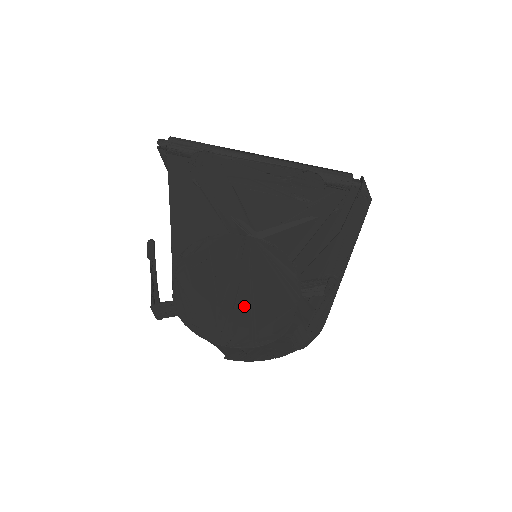
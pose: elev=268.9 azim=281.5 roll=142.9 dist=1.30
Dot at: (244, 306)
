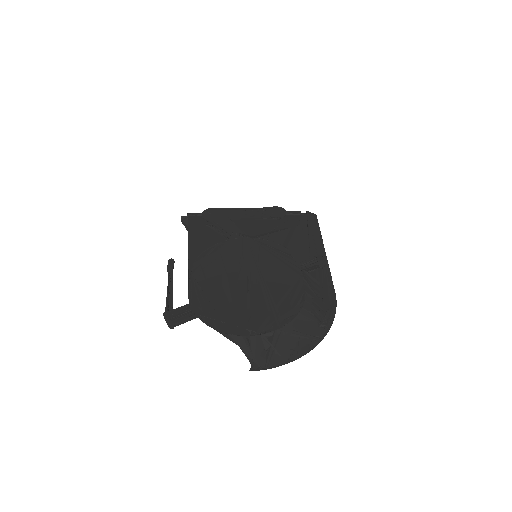
Dot at: (257, 288)
